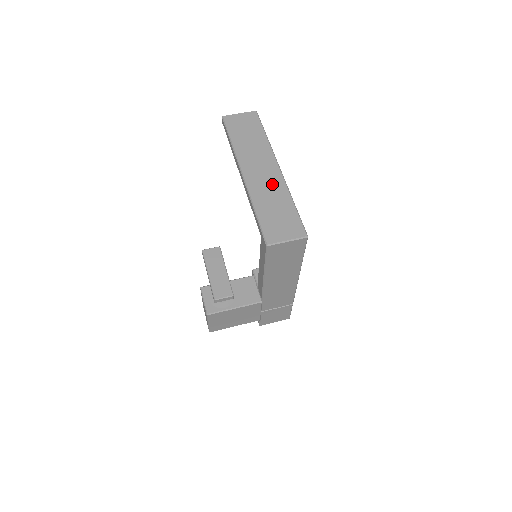
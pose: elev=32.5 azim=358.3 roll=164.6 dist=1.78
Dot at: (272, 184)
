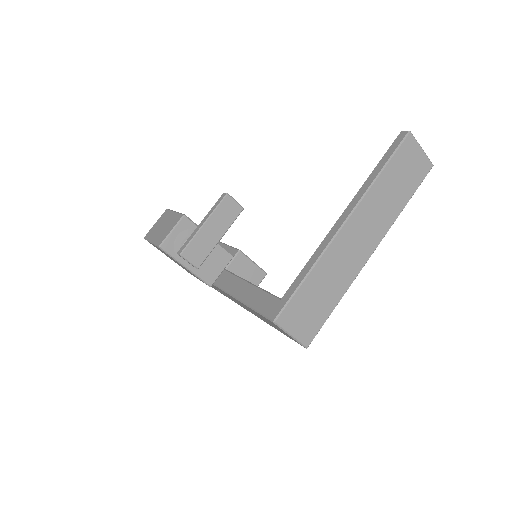
Dot at: (349, 264)
